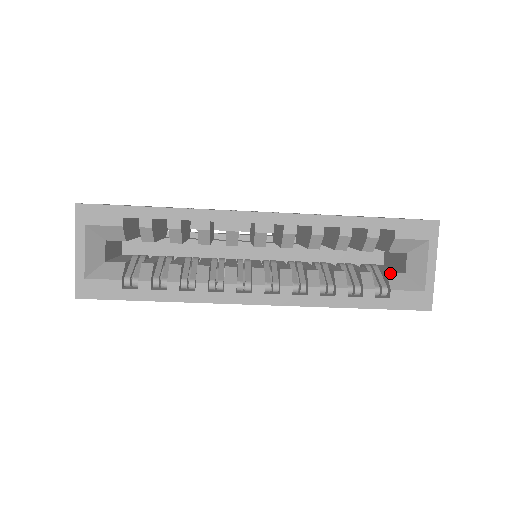
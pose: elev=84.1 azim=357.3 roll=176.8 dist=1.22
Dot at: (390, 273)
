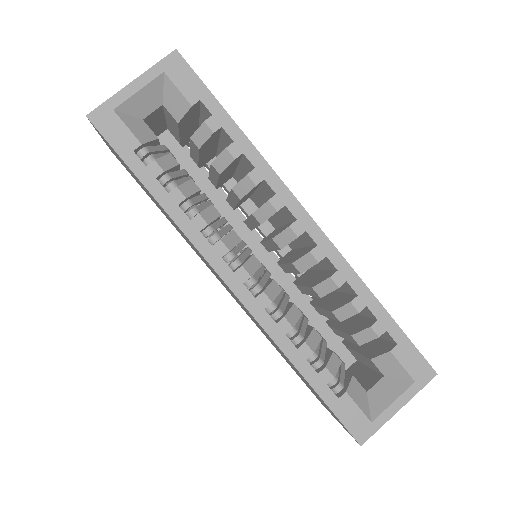
Dot at: (355, 378)
